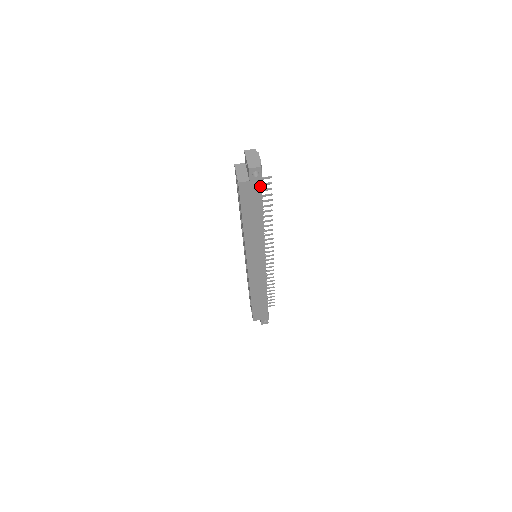
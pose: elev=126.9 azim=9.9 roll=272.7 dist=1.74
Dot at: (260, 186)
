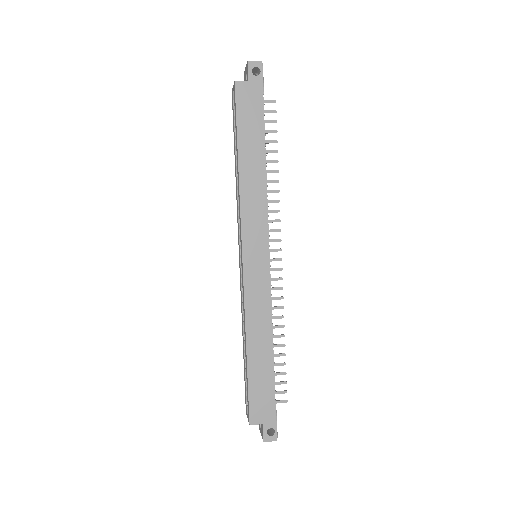
Dot at: (261, 93)
